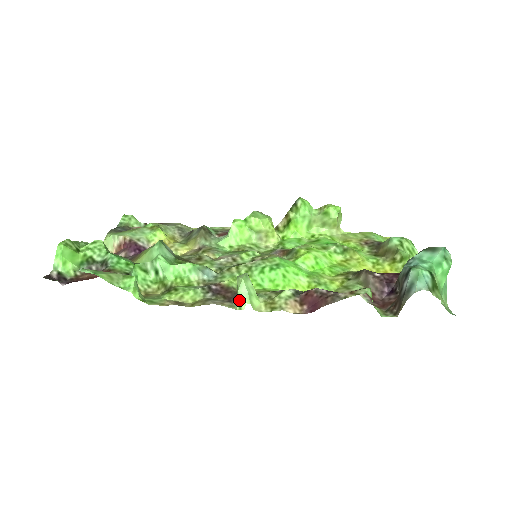
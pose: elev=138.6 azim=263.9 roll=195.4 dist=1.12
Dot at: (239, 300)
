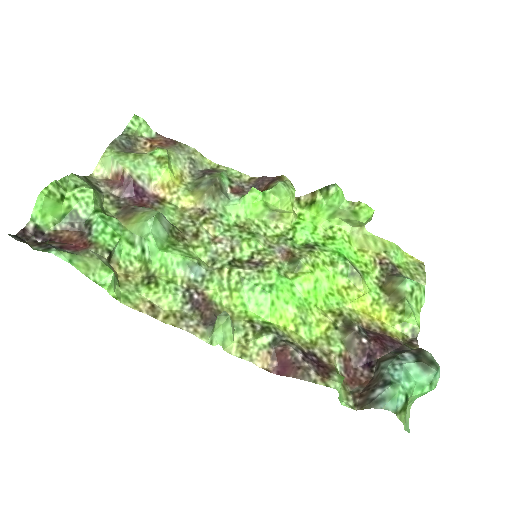
Dot at: (212, 338)
